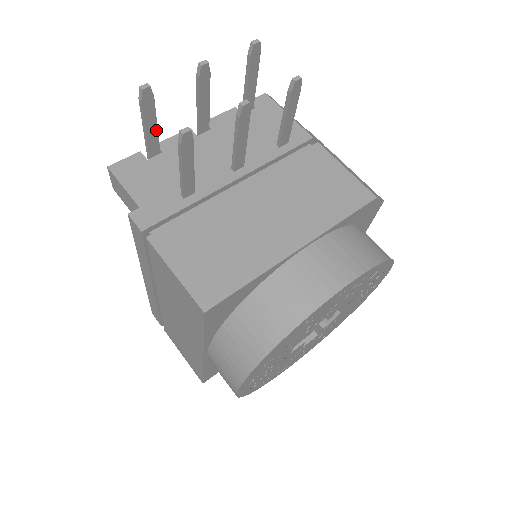
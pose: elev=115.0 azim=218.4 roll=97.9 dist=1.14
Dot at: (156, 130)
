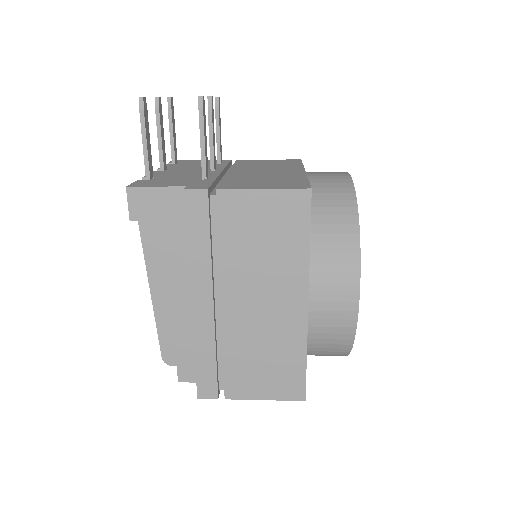
Dot at: (150, 148)
